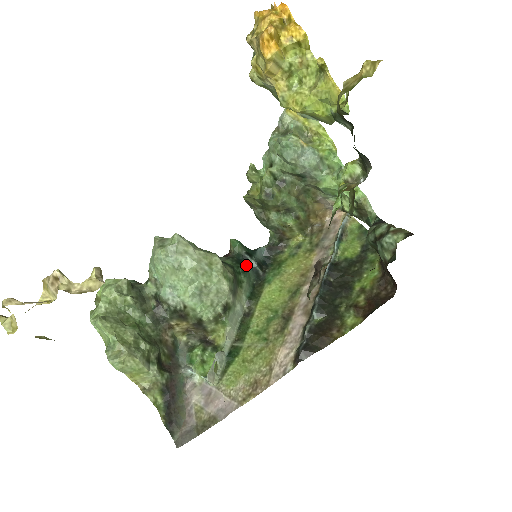
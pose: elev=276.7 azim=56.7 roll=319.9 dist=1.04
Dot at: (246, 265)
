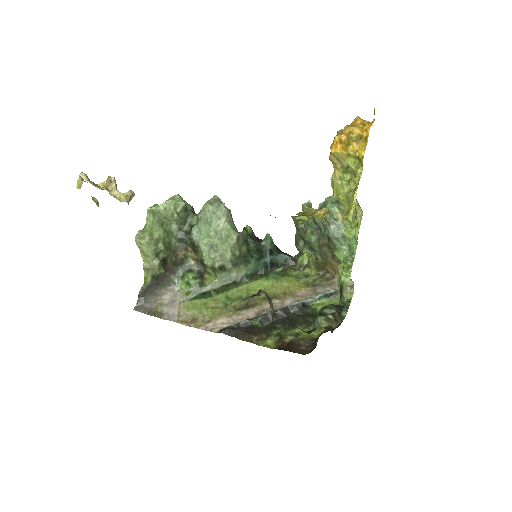
Dot at: (263, 256)
